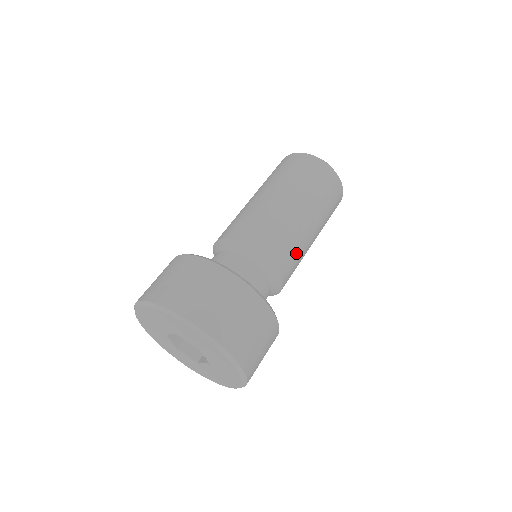
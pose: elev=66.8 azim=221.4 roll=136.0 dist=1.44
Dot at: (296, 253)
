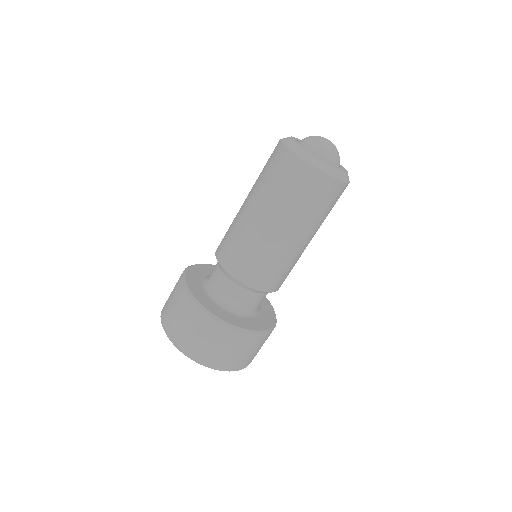
Dot at: (278, 267)
